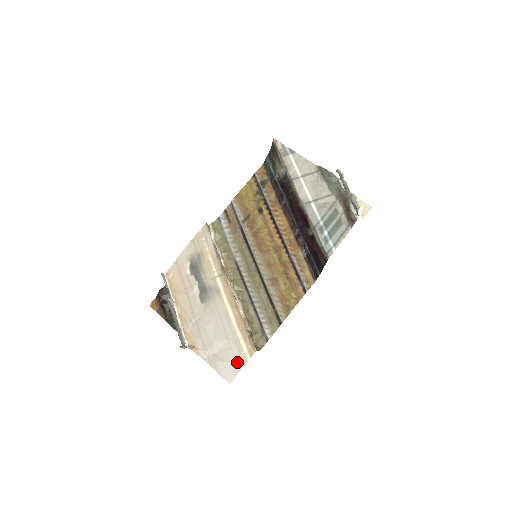
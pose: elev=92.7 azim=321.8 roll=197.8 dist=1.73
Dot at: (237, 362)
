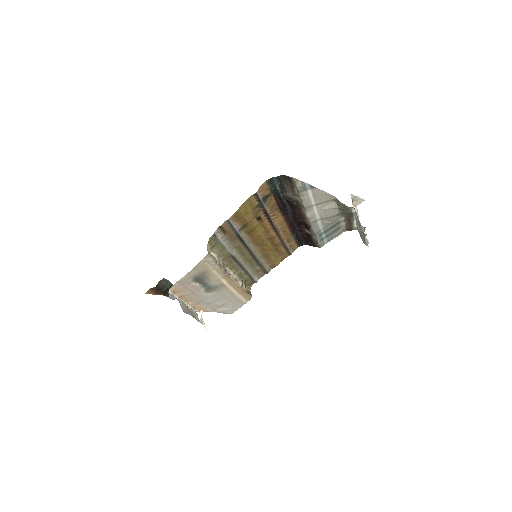
Dot at: (238, 306)
